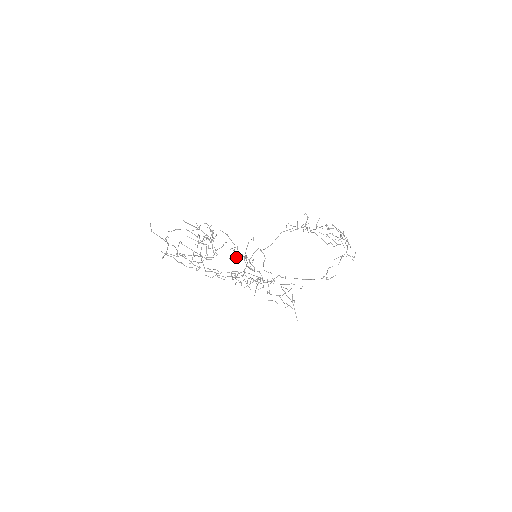
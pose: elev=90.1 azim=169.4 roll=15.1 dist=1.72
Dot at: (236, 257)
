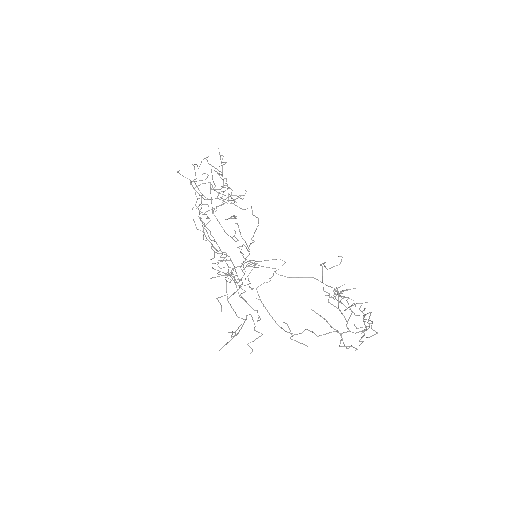
Dot at: occluded
